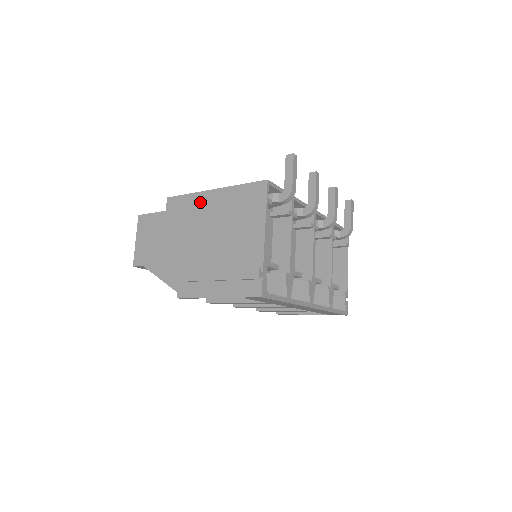
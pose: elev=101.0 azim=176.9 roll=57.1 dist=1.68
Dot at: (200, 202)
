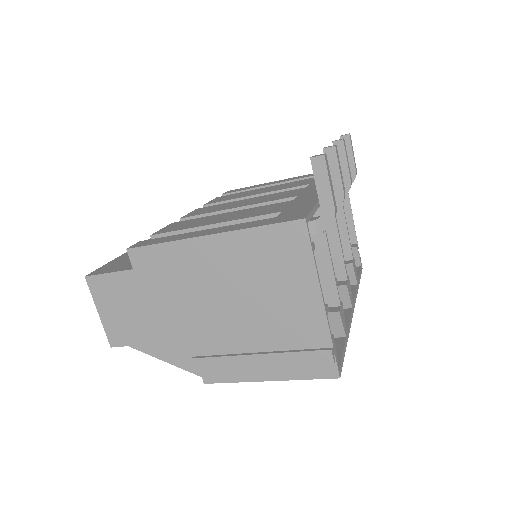
Dot at: (191, 255)
